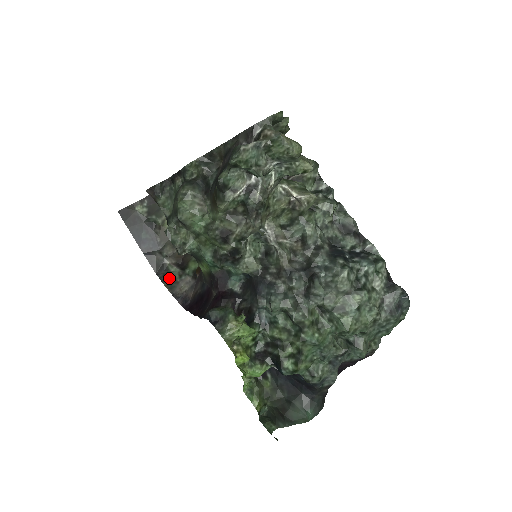
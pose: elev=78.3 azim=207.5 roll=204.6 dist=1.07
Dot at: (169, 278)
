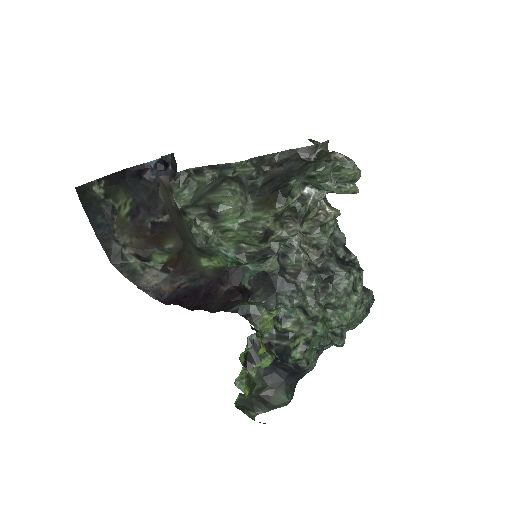
Dot at: (129, 269)
